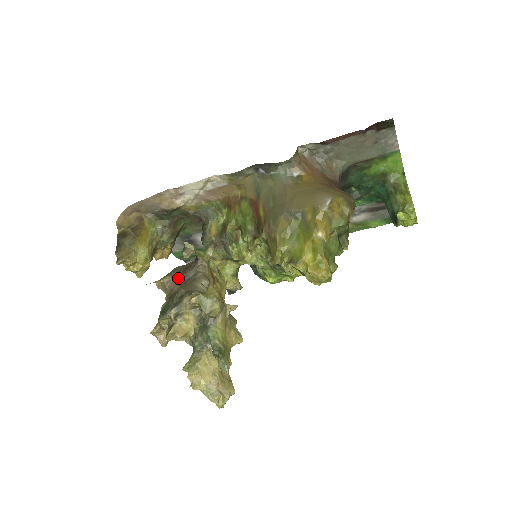
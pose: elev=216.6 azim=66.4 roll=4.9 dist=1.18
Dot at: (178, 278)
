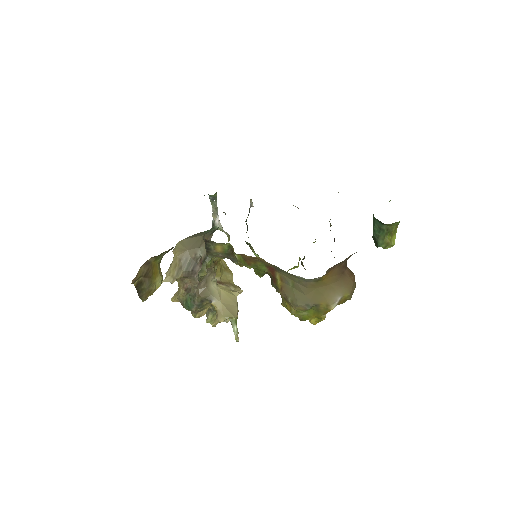
Dot at: (189, 278)
